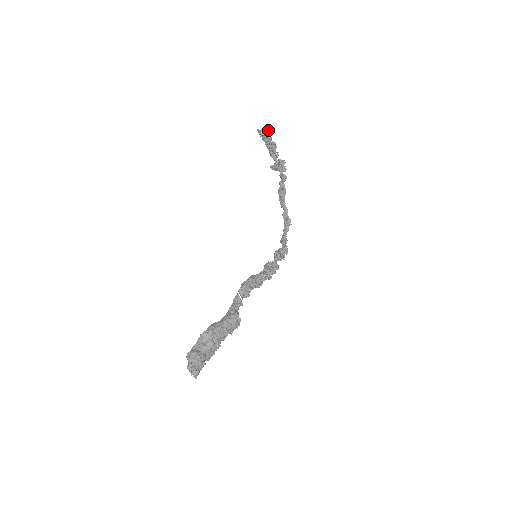
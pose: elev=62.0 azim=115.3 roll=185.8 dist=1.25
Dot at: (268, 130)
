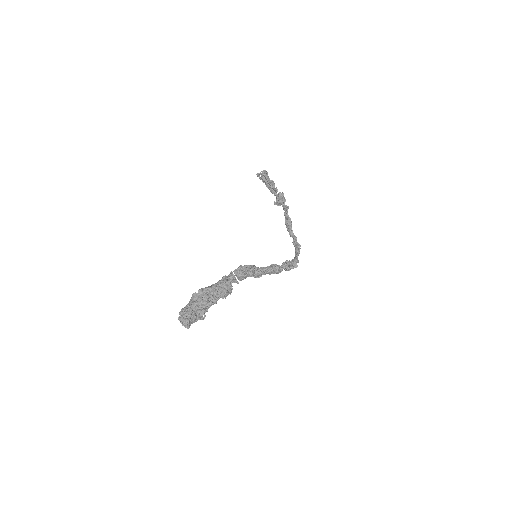
Dot at: (264, 171)
